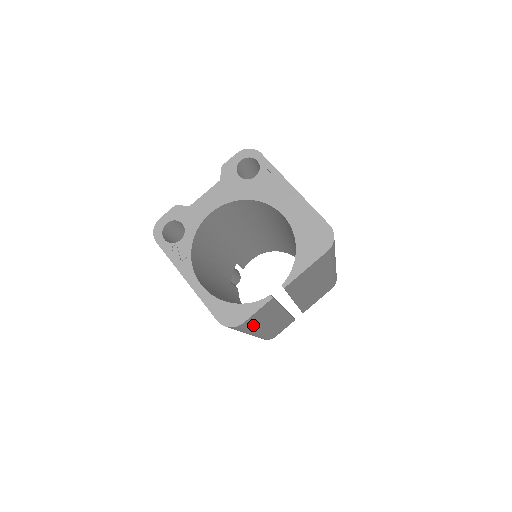
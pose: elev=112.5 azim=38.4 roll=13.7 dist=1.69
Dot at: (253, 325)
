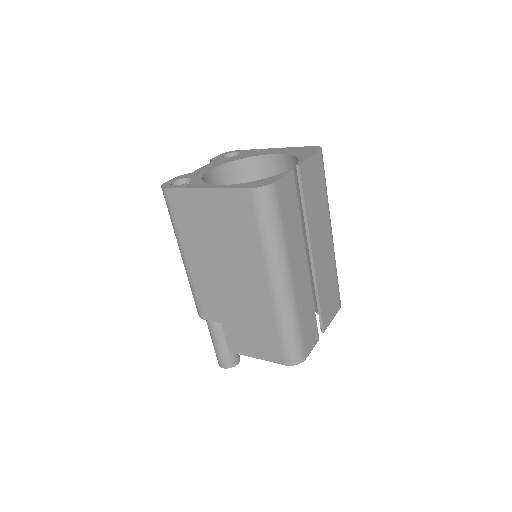
Dot at: (283, 221)
